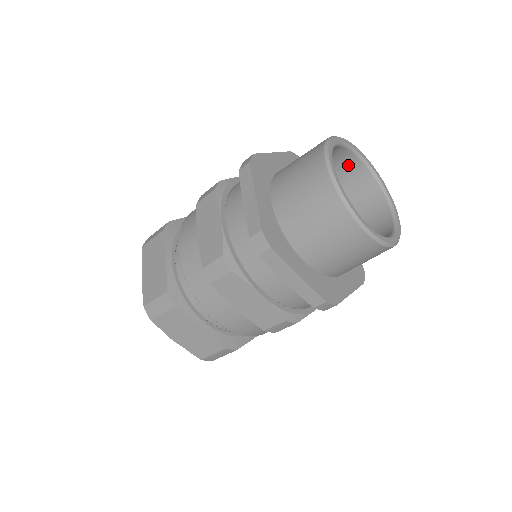
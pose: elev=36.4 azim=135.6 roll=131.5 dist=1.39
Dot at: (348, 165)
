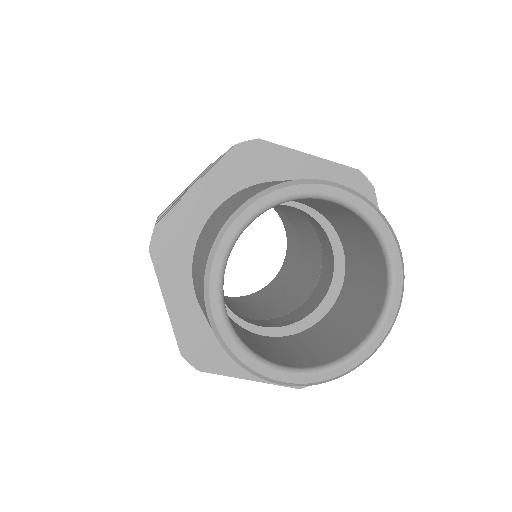
Dot at: (369, 240)
